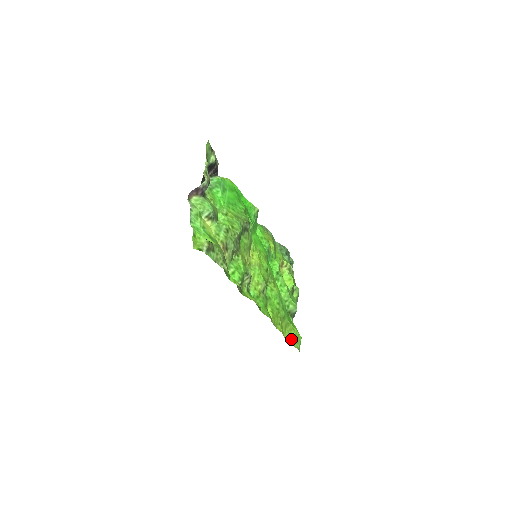
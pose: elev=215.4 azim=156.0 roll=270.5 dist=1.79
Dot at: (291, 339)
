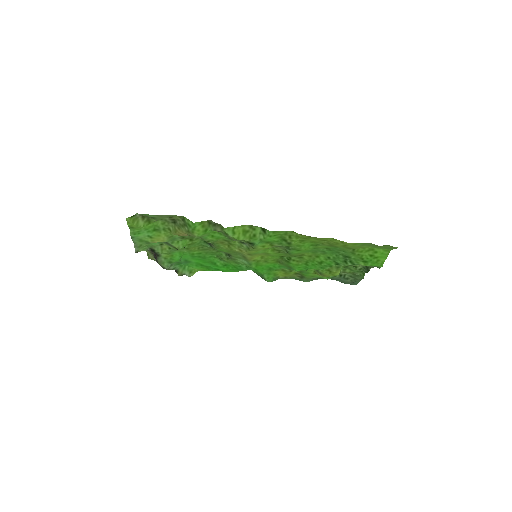
Dot at: occluded
